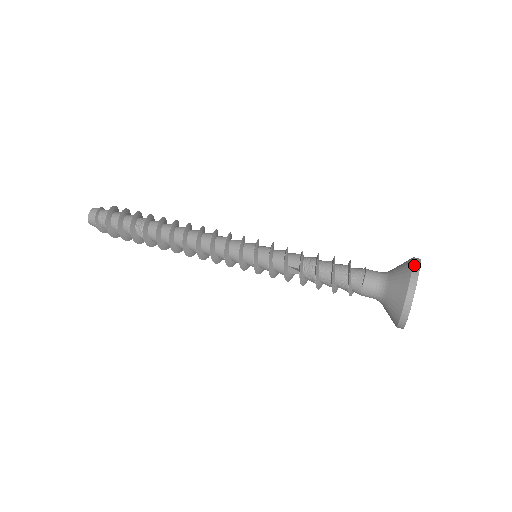
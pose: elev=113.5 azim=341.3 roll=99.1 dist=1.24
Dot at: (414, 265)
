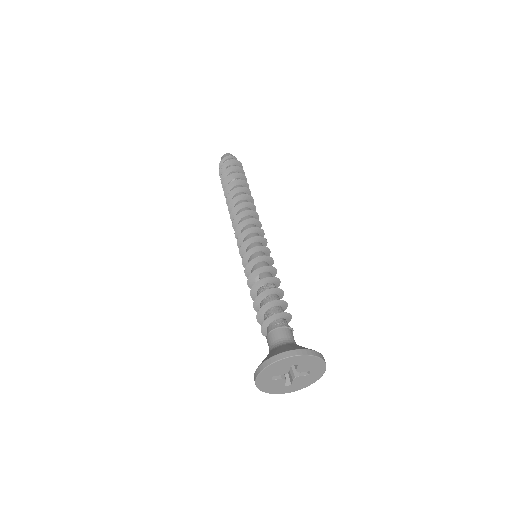
Dot at: (311, 350)
